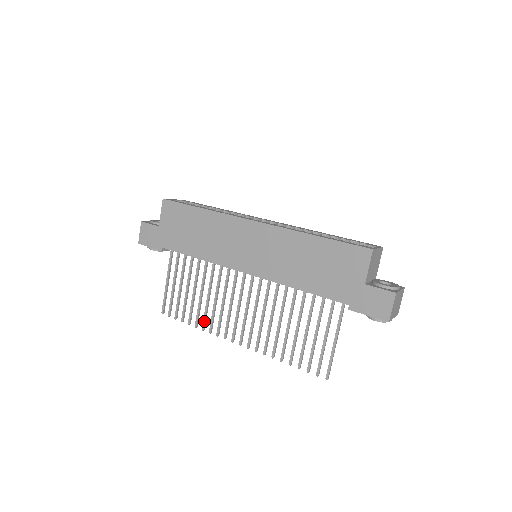
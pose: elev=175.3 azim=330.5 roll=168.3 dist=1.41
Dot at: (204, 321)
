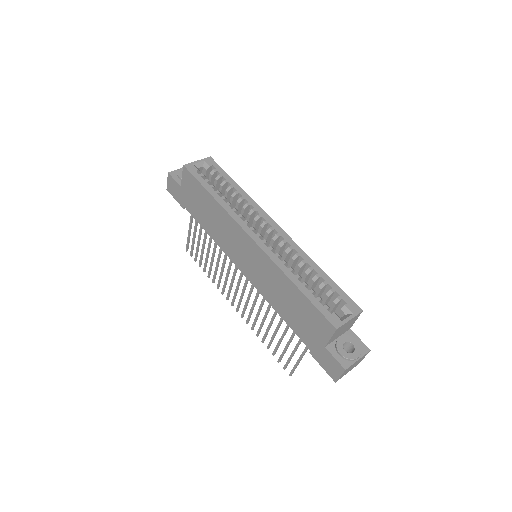
Dot at: (214, 278)
